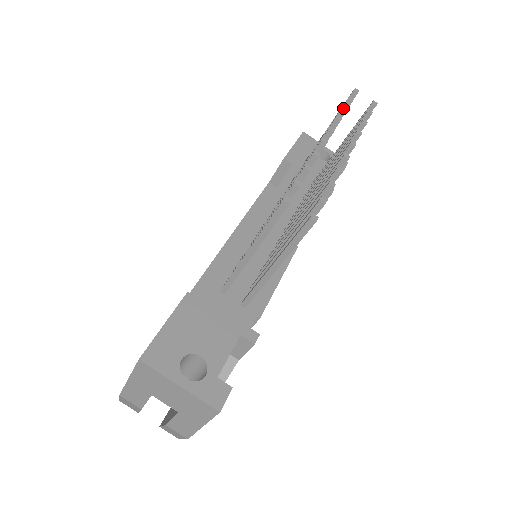
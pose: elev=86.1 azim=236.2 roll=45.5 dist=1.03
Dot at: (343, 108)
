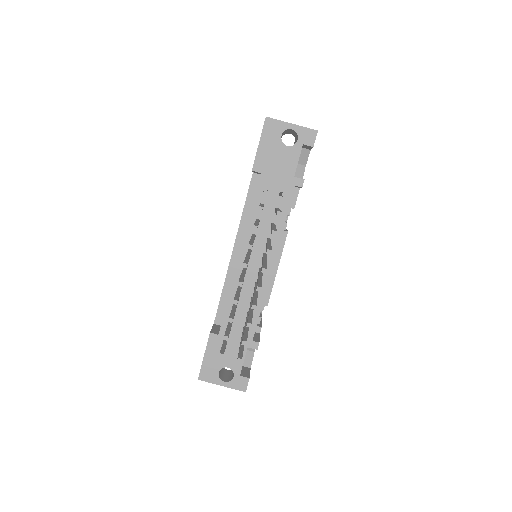
Dot at: (253, 229)
